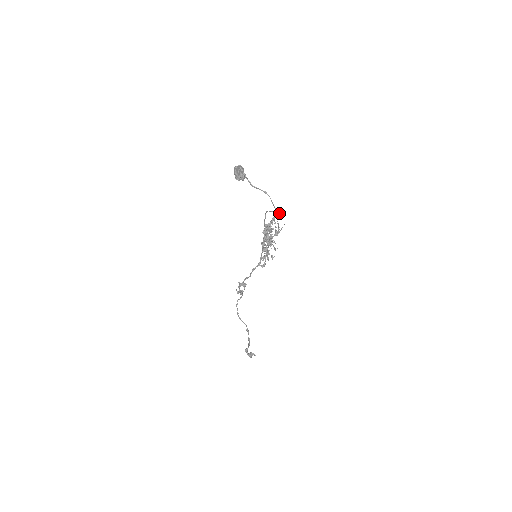
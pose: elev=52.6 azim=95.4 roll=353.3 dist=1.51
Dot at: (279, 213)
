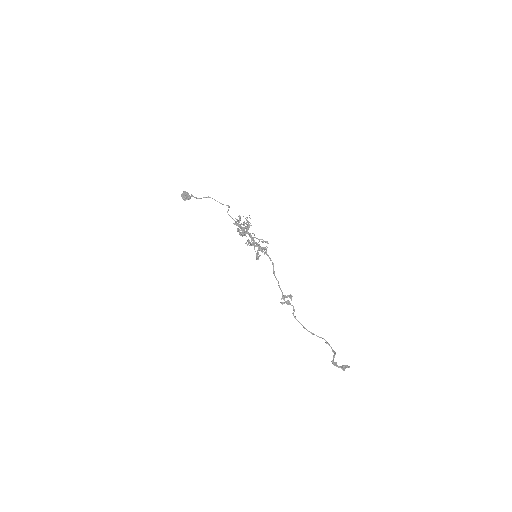
Dot at: (226, 205)
